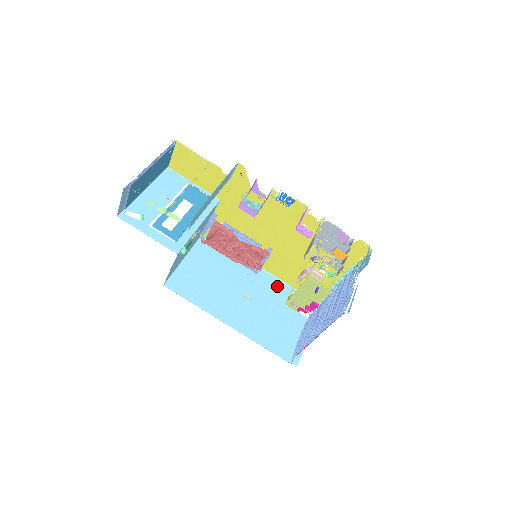
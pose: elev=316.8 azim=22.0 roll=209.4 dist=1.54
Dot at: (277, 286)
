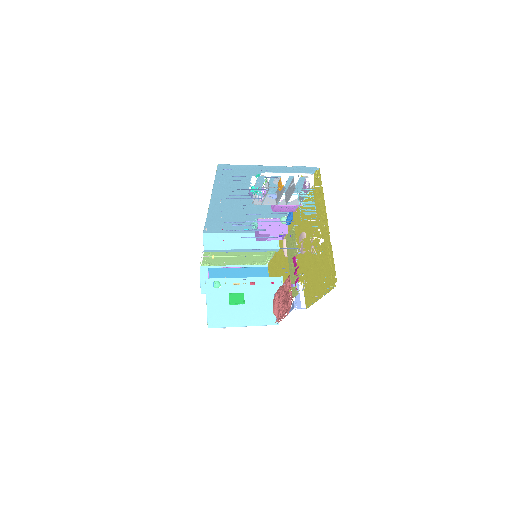
Dot at: occluded
